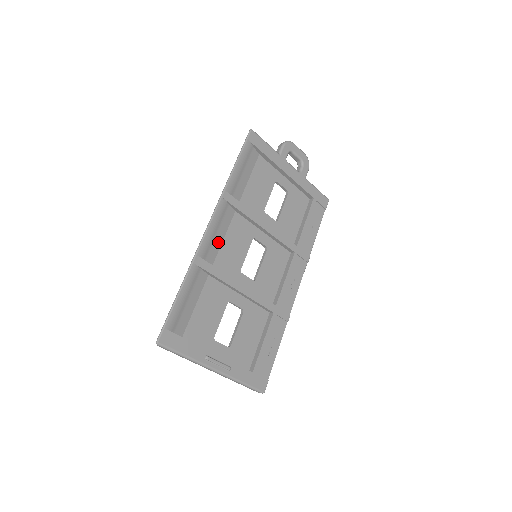
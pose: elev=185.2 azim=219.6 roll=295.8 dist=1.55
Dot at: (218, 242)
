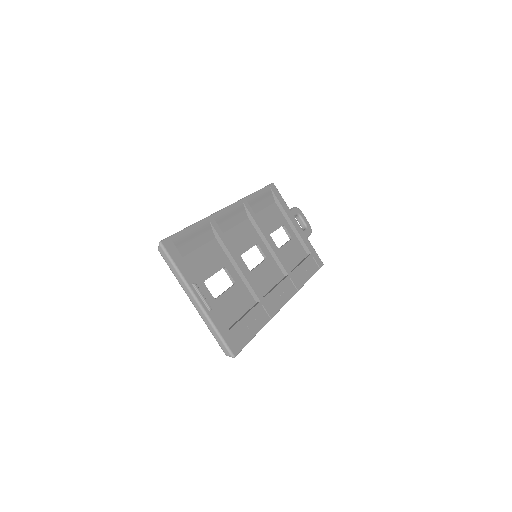
Dot at: (230, 224)
